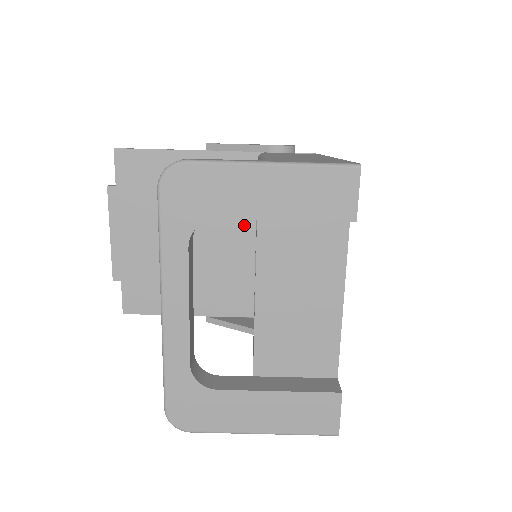
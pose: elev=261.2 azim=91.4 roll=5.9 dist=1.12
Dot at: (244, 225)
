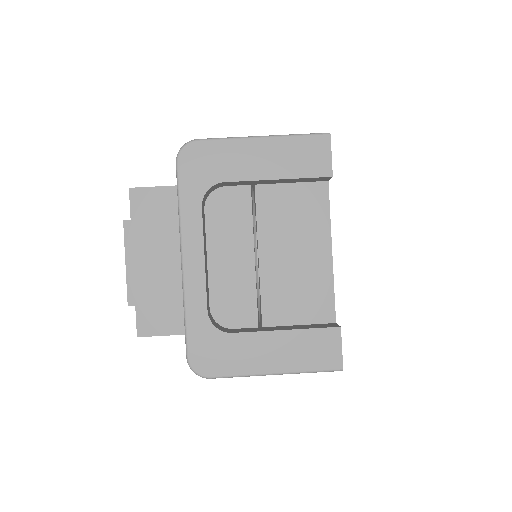
Dot at: (243, 245)
